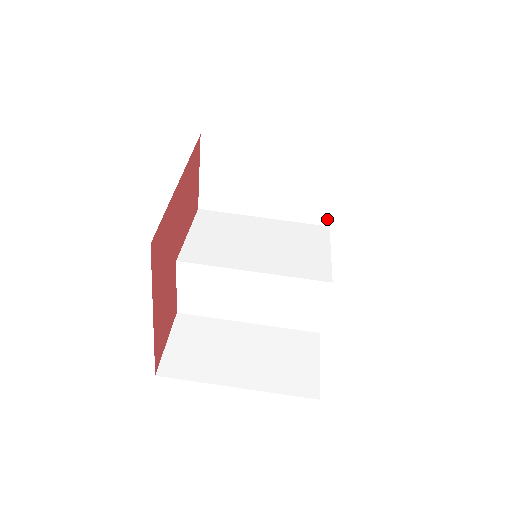
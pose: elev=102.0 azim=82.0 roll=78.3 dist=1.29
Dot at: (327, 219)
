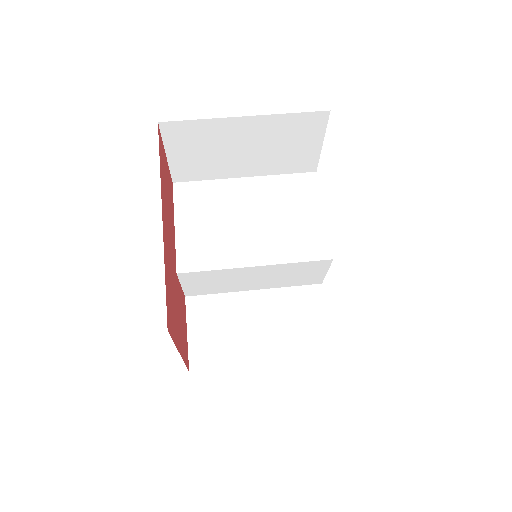
Dot at: (313, 166)
